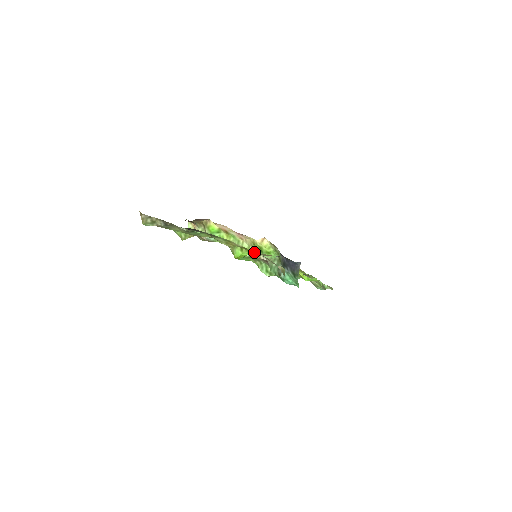
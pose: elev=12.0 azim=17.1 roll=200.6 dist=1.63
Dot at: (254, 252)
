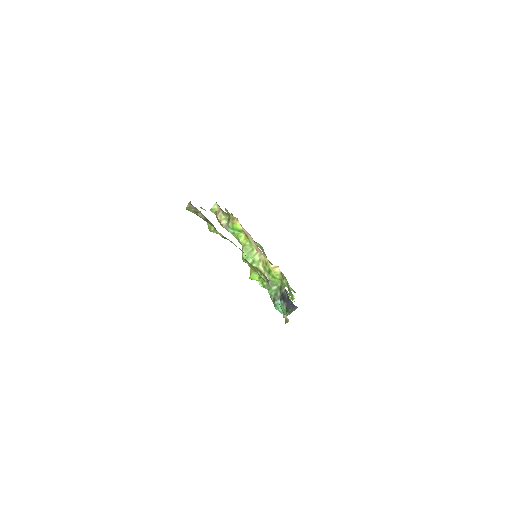
Dot at: occluded
